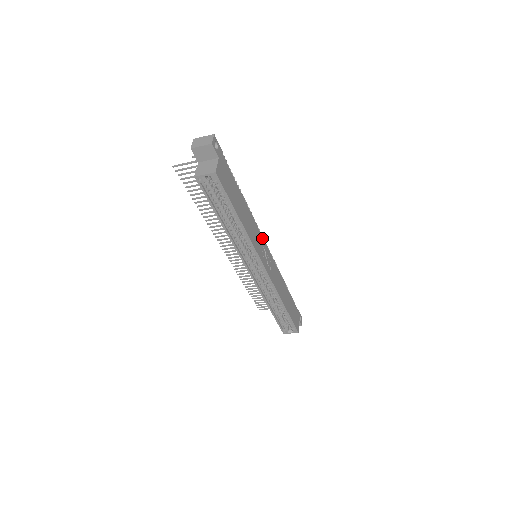
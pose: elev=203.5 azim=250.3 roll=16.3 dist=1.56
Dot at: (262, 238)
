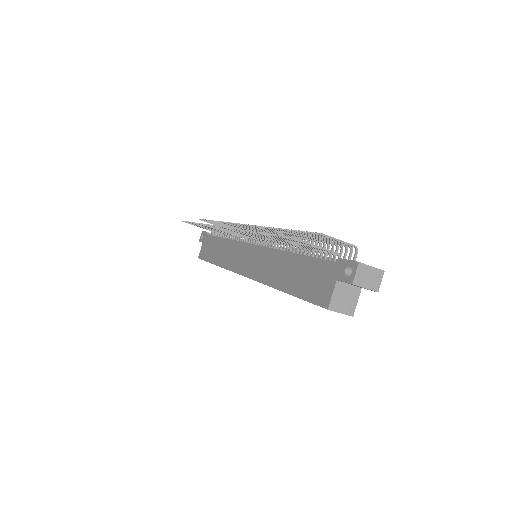
Dot at: occluded
